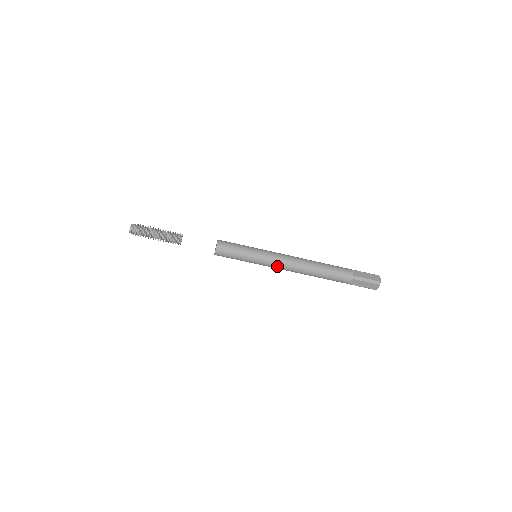
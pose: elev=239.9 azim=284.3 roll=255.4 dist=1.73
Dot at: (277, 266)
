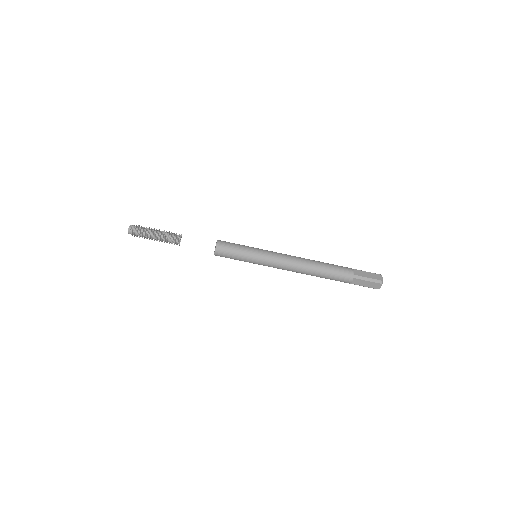
Dot at: (277, 266)
